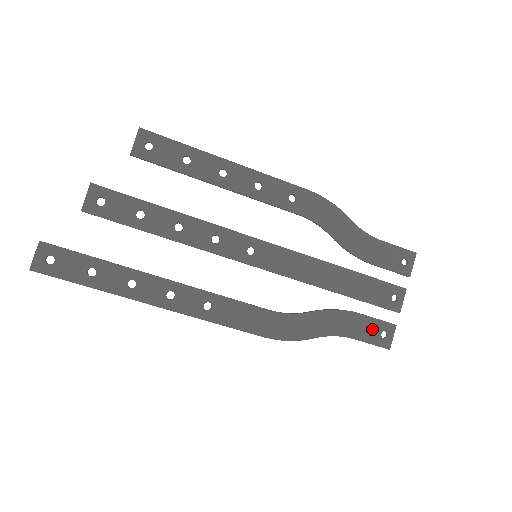
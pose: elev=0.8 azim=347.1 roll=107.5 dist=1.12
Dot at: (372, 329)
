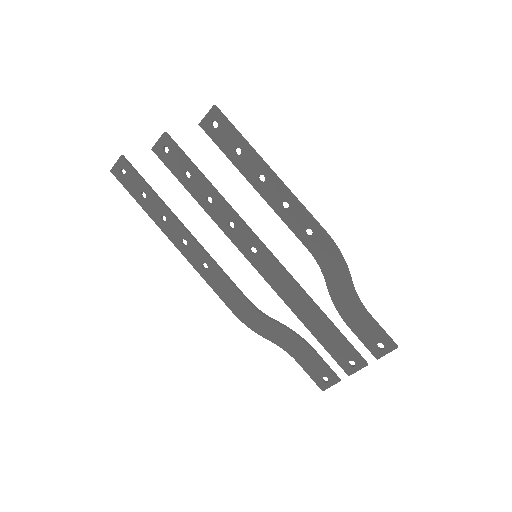
Dot at: (317, 368)
